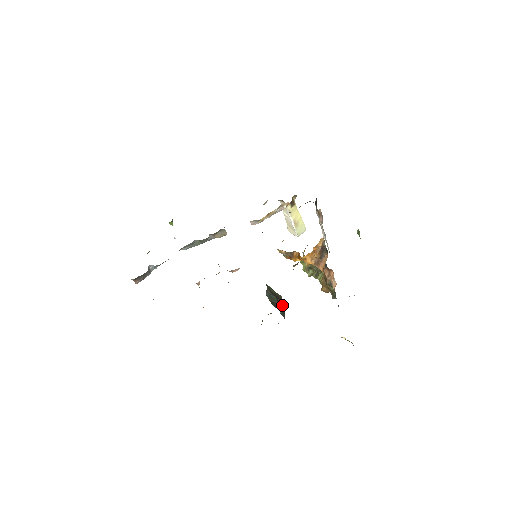
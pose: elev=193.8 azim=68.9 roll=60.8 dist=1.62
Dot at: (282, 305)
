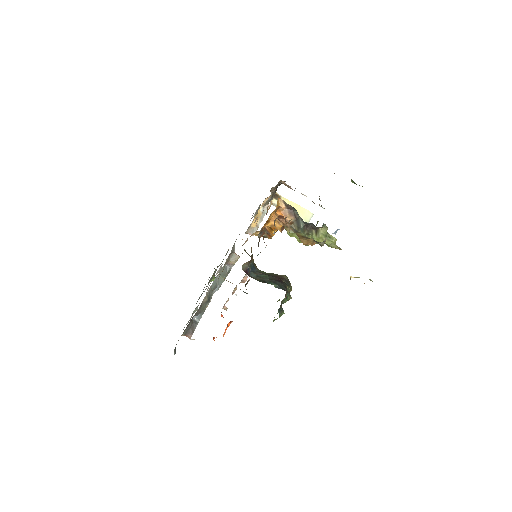
Dot at: (282, 281)
